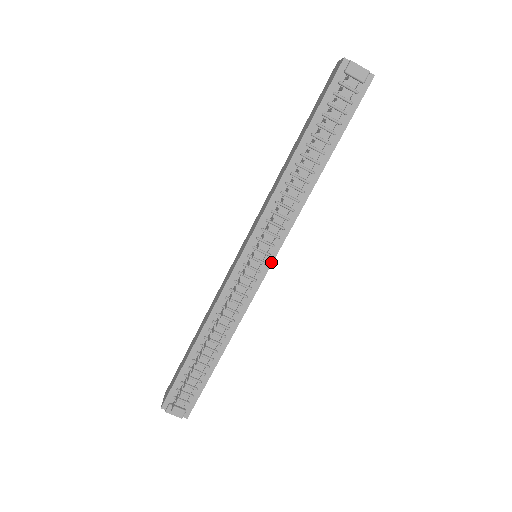
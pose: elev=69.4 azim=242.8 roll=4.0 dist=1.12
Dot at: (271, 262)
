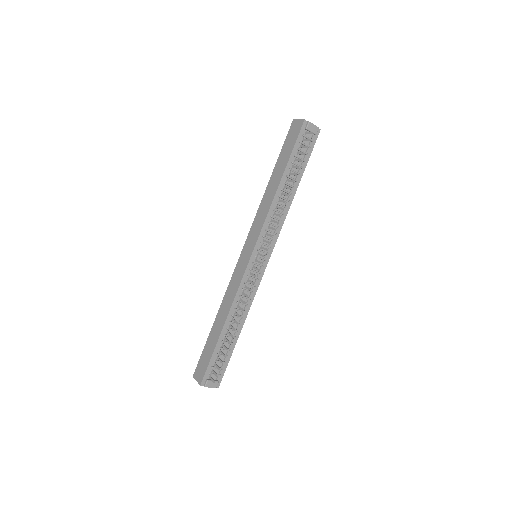
Dot at: (269, 258)
